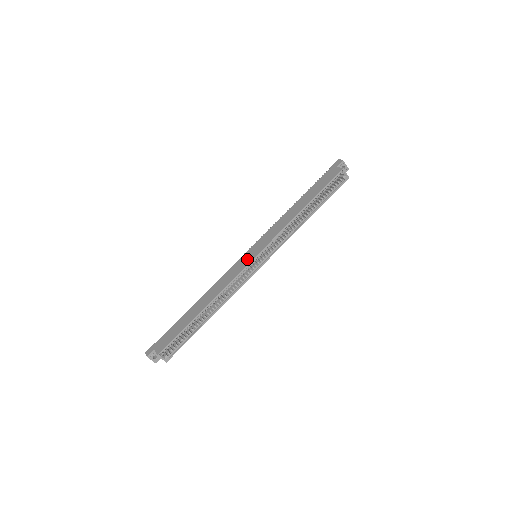
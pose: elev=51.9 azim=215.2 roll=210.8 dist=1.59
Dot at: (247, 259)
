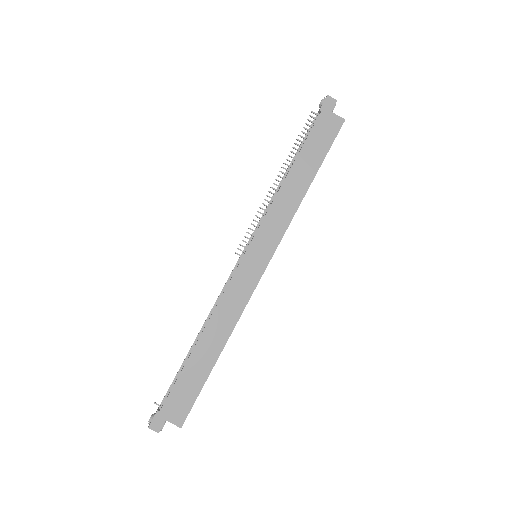
Dot at: (255, 268)
